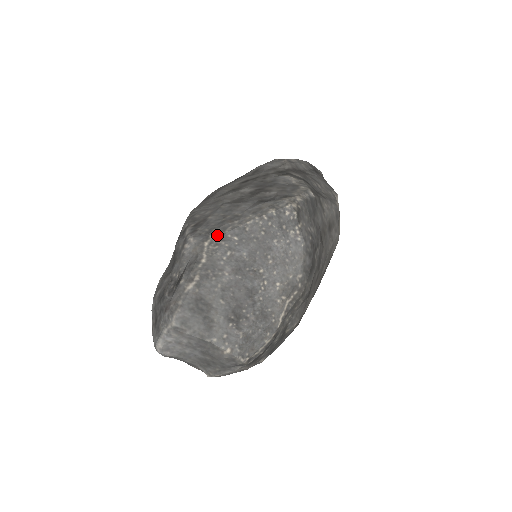
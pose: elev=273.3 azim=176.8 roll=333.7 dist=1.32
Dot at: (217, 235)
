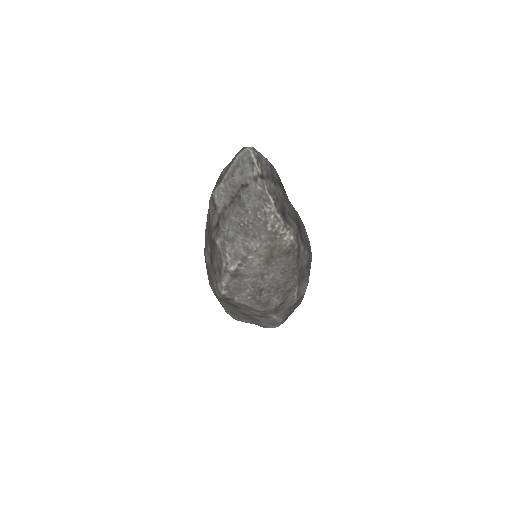
Dot at: occluded
